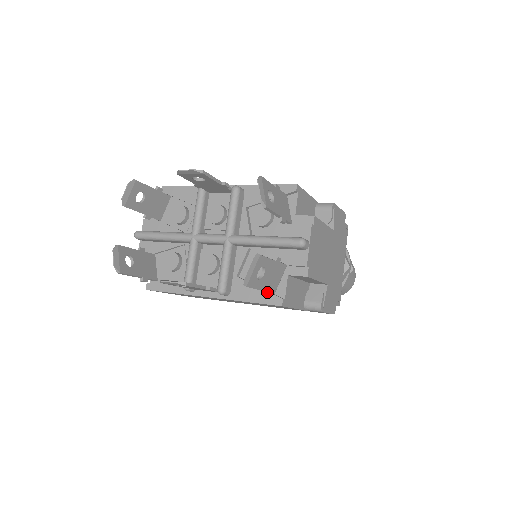
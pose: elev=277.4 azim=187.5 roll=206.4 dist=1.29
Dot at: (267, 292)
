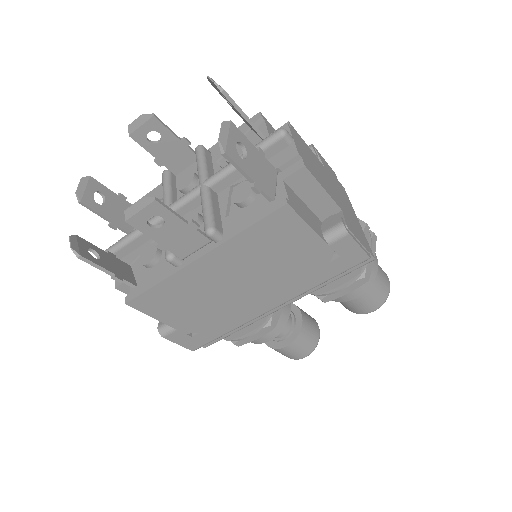
Dot at: (262, 190)
